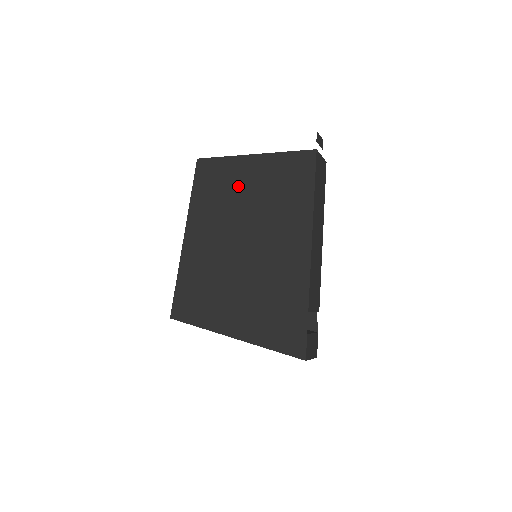
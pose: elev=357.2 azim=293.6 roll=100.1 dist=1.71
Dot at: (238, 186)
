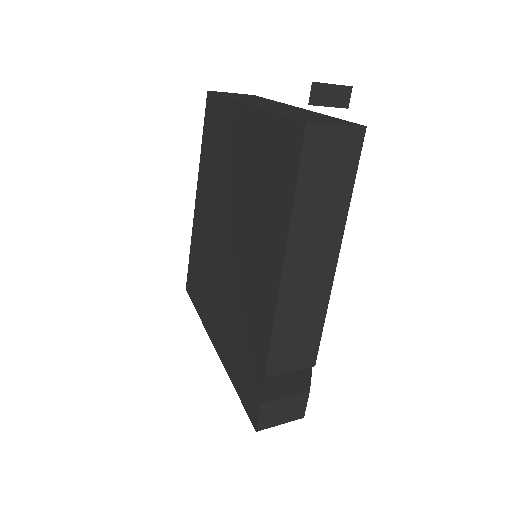
Dot at: (231, 152)
